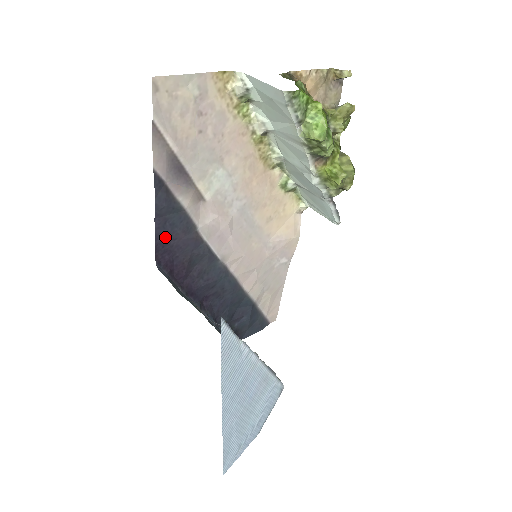
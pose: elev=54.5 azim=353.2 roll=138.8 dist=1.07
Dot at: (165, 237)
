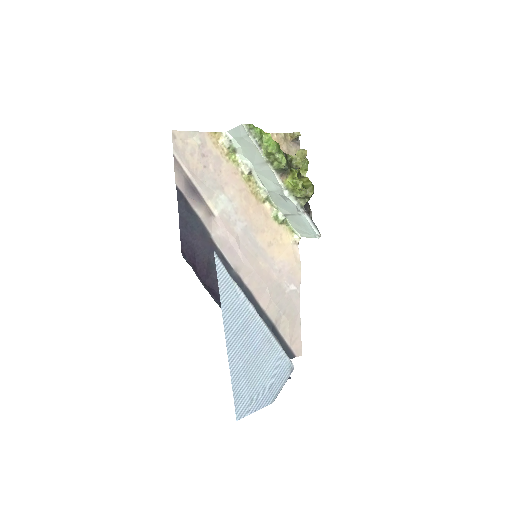
Dot at: (187, 236)
